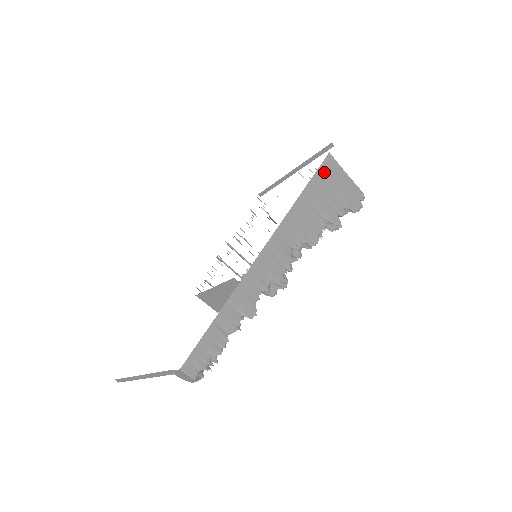
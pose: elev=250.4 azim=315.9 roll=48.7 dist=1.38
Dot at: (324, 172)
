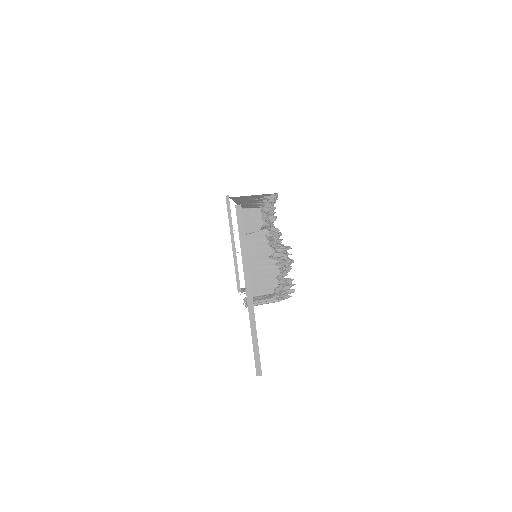
Dot at: occluded
